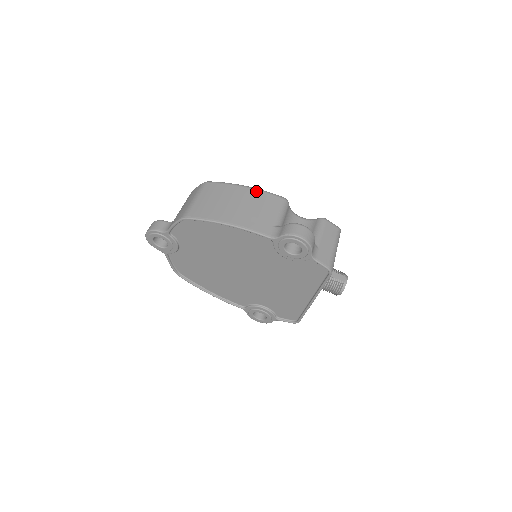
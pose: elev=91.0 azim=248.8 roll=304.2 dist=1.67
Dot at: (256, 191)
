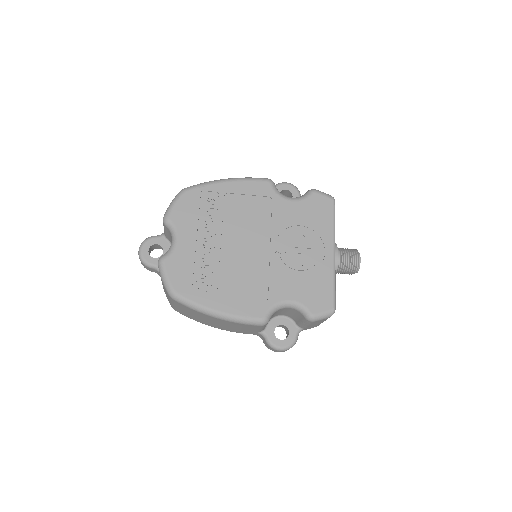
Dot at: (230, 322)
